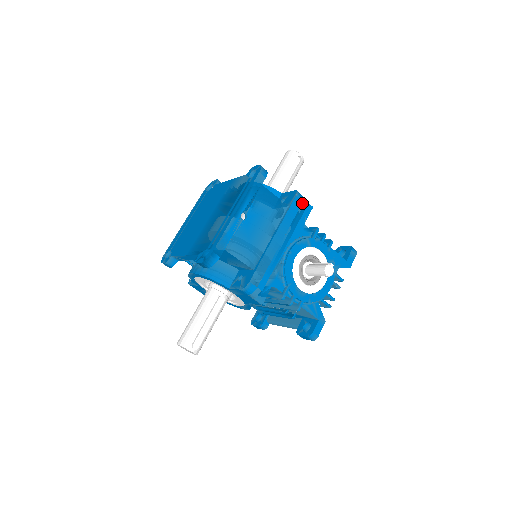
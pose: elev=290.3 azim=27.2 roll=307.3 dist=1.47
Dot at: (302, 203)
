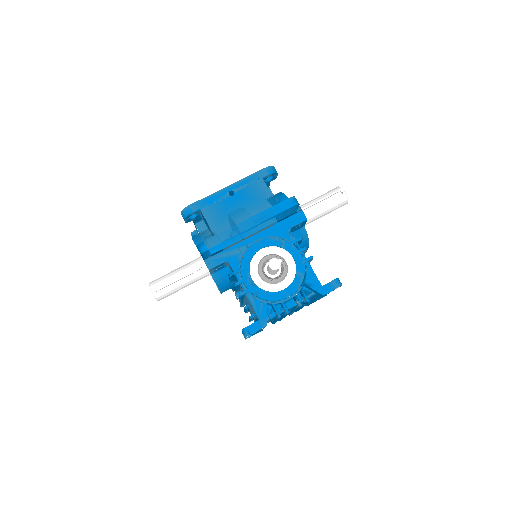
Dot at: (292, 207)
